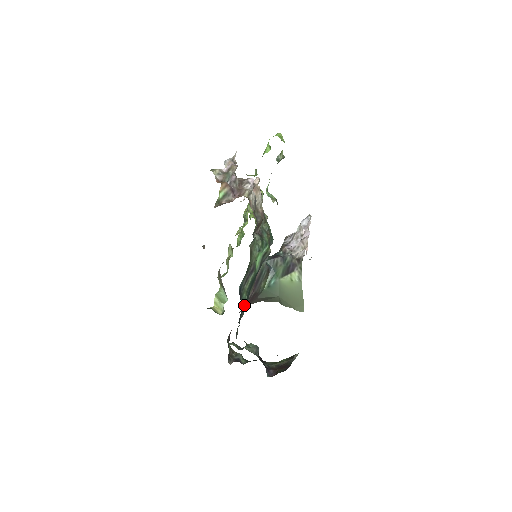
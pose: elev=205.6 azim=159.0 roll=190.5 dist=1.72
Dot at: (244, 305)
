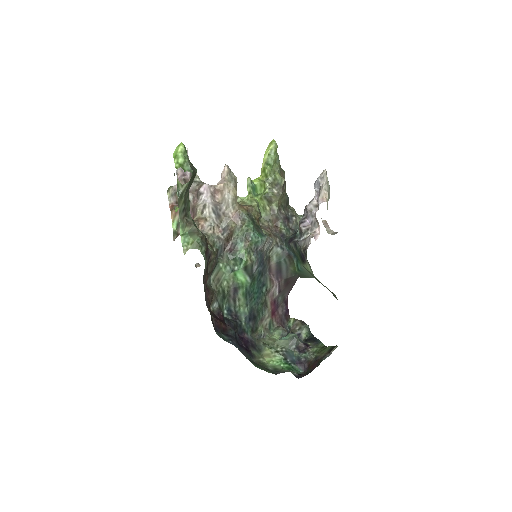
Dot at: (246, 318)
